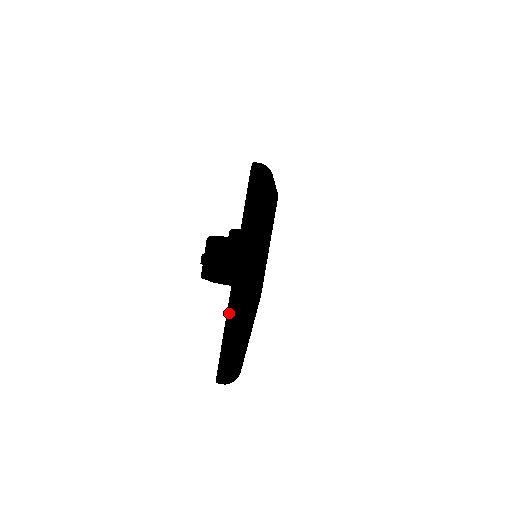
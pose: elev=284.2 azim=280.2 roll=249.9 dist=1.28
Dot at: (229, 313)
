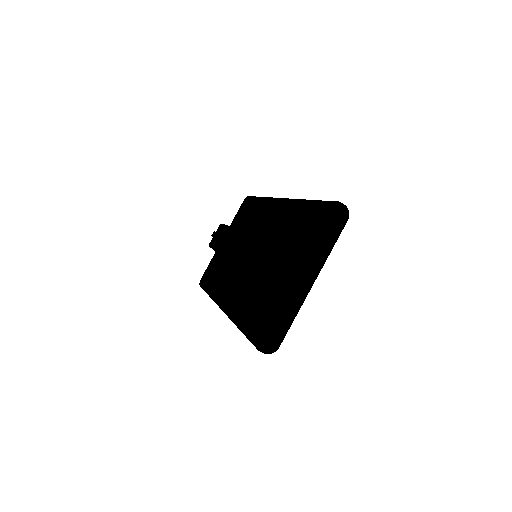
Dot at: (293, 303)
